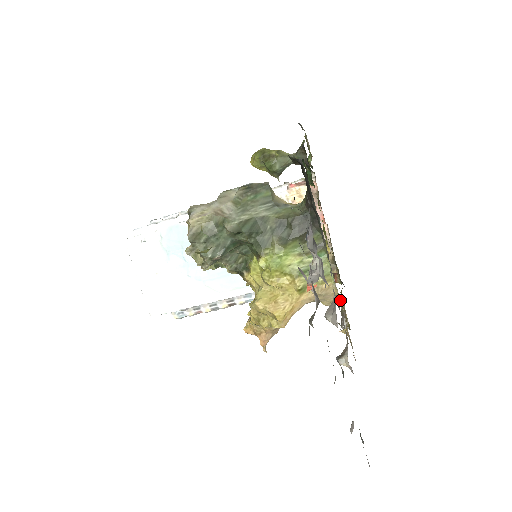
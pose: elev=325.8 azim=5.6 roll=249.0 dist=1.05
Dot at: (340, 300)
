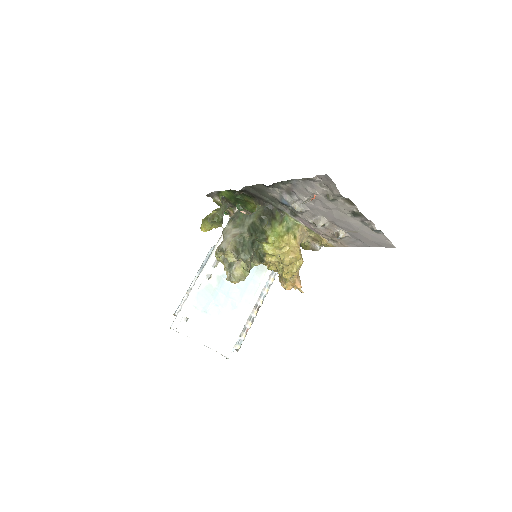
Dot at: (308, 233)
